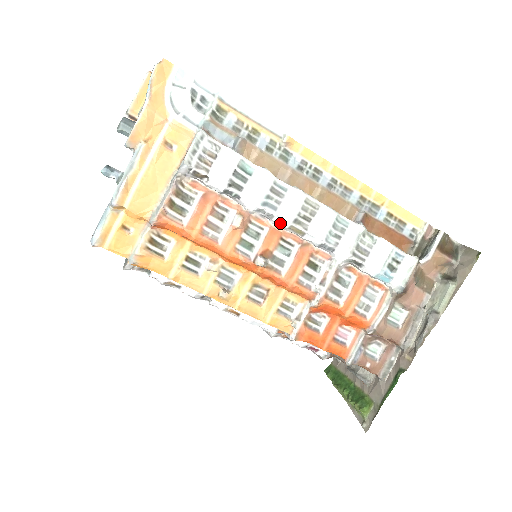
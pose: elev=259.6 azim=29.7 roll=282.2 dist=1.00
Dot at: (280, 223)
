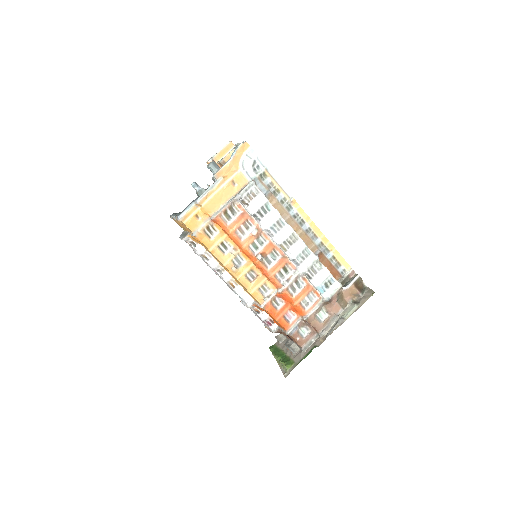
Dot at: (276, 241)
